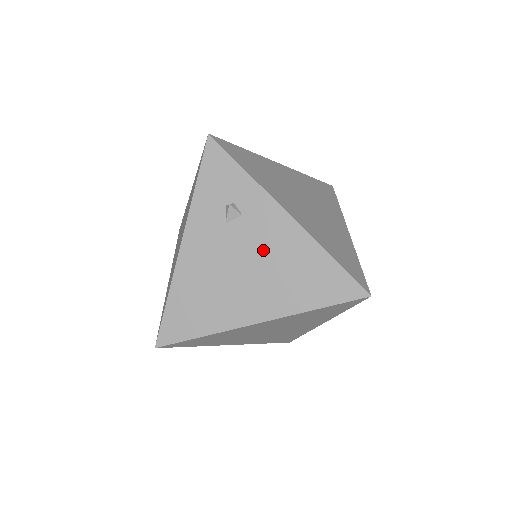
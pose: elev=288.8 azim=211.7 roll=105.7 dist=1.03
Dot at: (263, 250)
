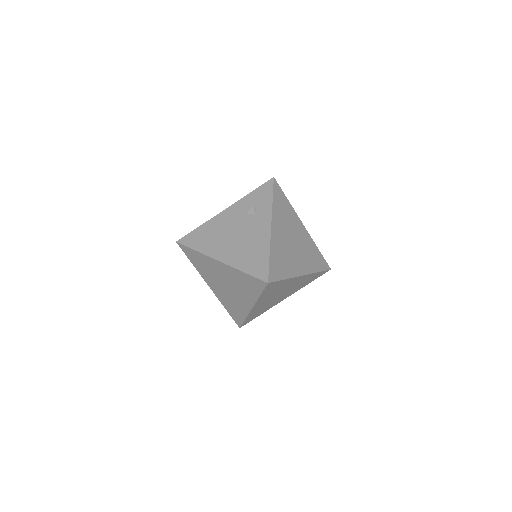
Dot at: (249, 233)
